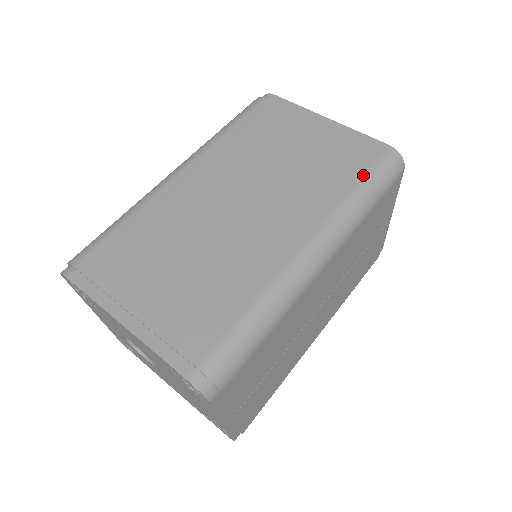
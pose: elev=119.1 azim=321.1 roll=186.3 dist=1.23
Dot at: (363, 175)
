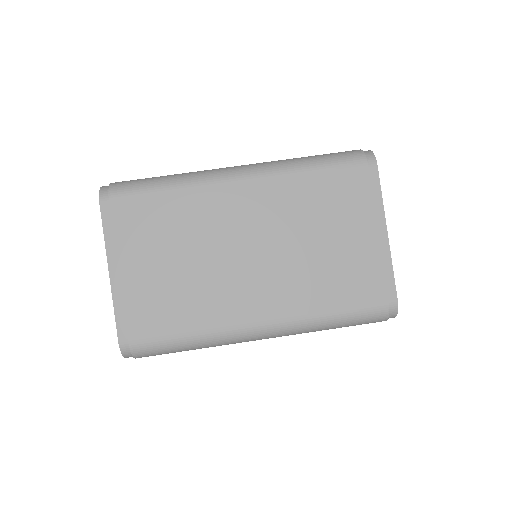
Dot at: (351, 308)
